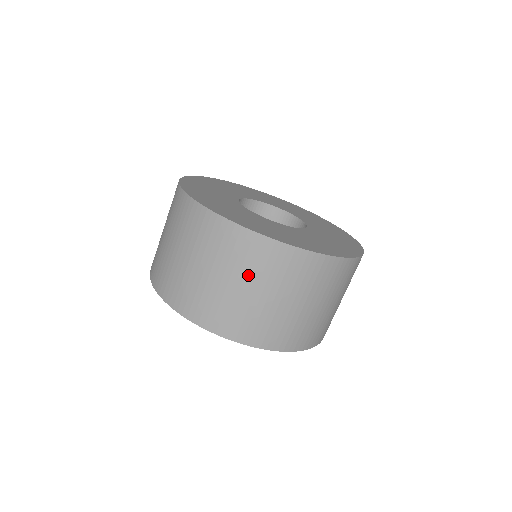
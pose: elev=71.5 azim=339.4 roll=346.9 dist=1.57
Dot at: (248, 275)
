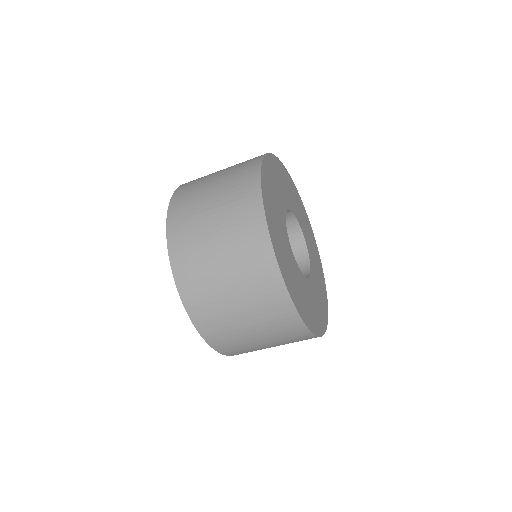
Dot at: (235, 263)
